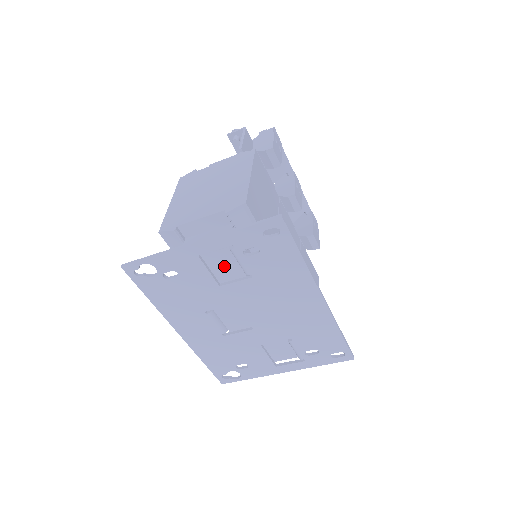
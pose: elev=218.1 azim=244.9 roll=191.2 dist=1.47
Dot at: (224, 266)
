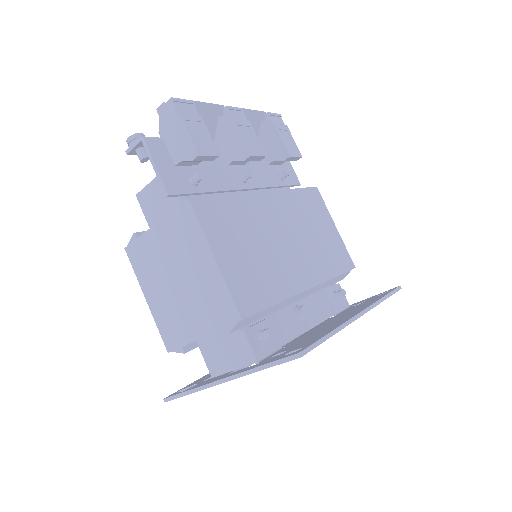
Dot at: occluded
